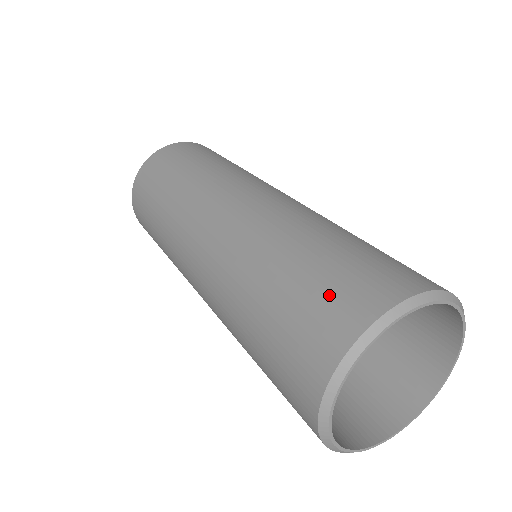
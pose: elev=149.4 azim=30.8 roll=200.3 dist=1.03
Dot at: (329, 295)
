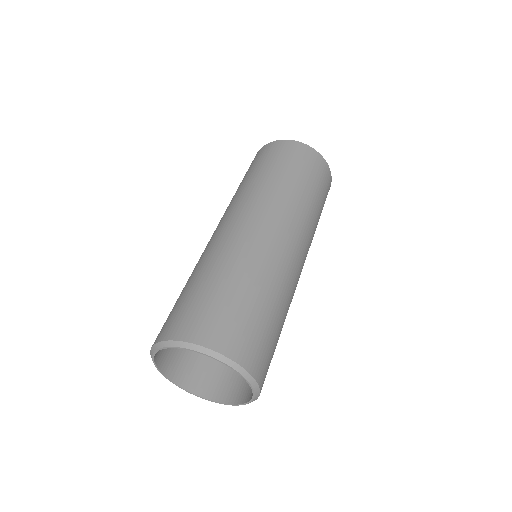
Dot at: (178, 313)
